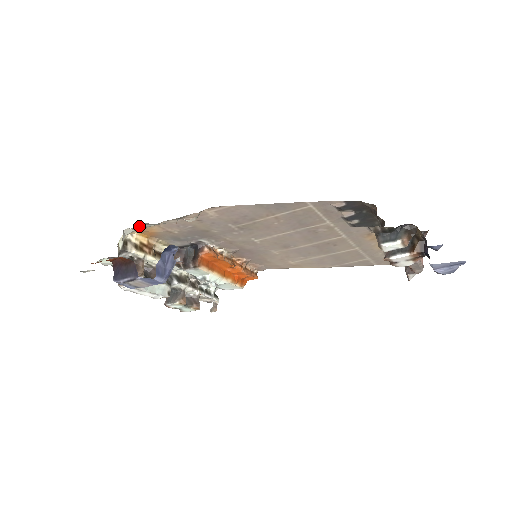
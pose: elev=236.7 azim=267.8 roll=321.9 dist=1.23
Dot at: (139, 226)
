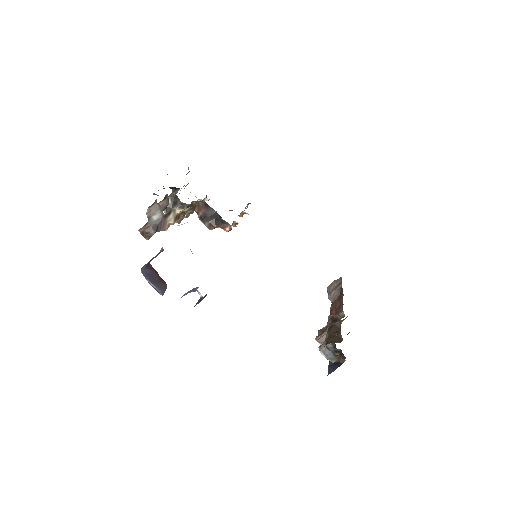
Dot at: occluded
